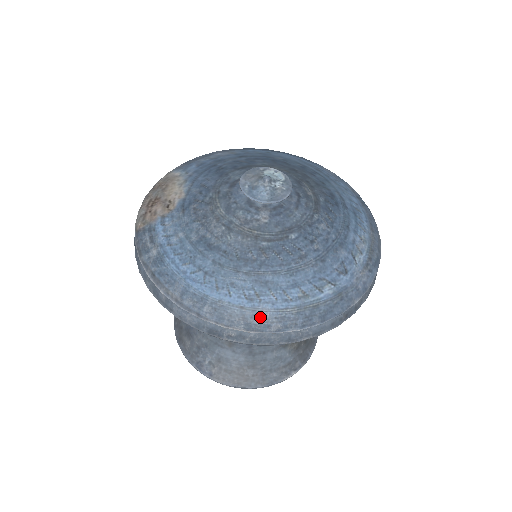
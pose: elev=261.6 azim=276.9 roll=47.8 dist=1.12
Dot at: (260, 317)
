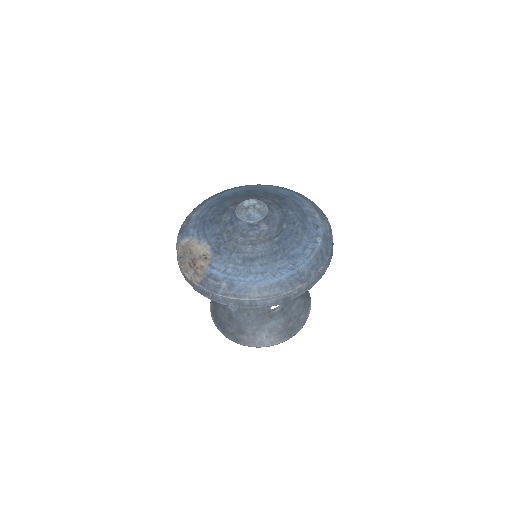
Dot at: (304, 274)
